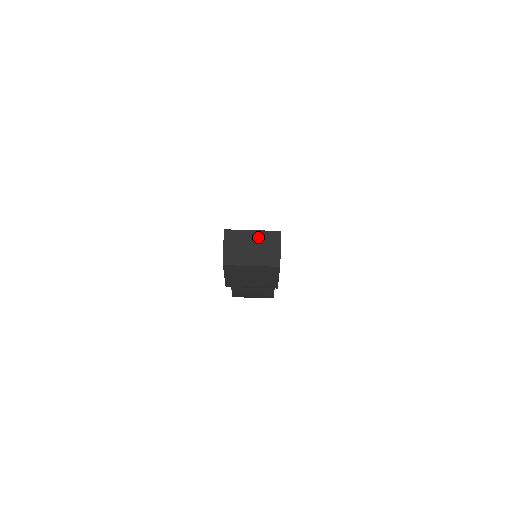
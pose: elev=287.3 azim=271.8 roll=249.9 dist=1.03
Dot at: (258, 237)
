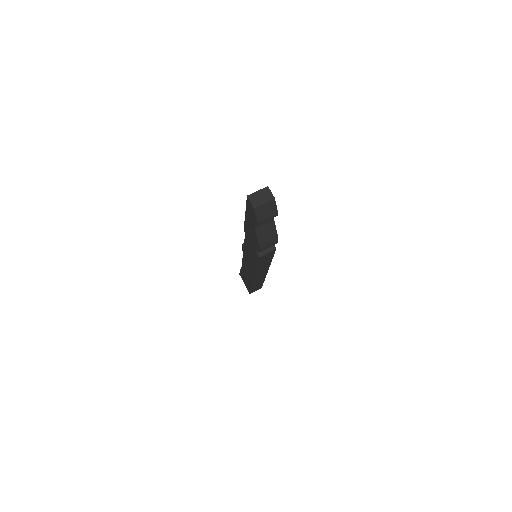
Dot at: (261, 192)
